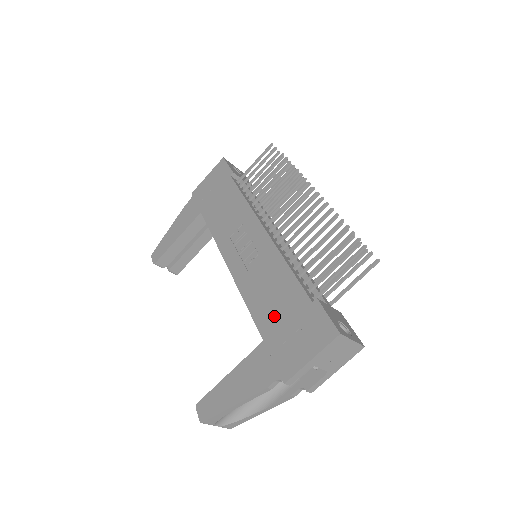
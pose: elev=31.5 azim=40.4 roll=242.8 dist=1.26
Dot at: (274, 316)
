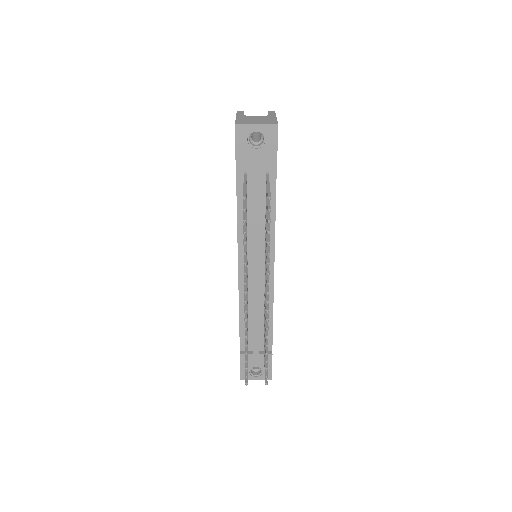
Dot at: occluded
